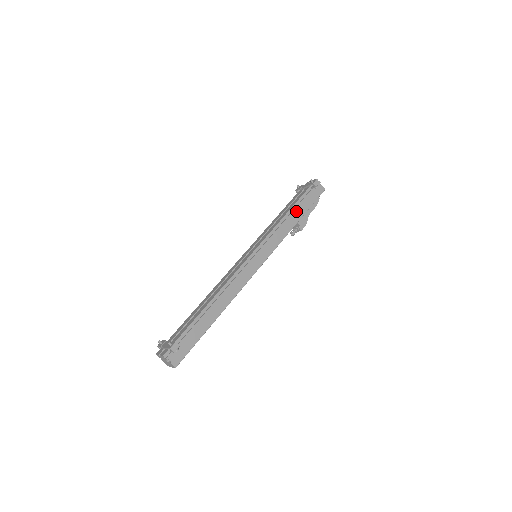
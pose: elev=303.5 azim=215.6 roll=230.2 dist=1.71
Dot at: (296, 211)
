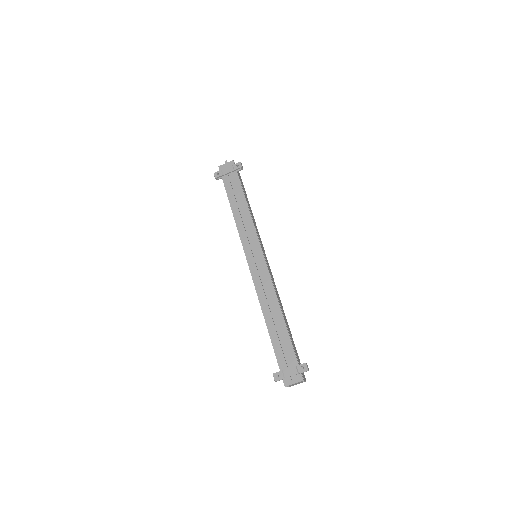
Dot at: (246, 199)
